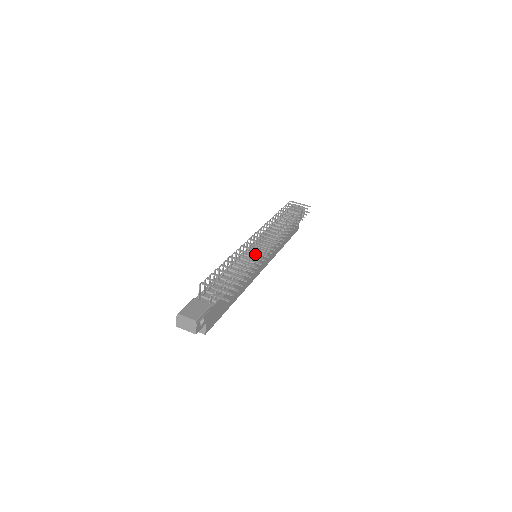
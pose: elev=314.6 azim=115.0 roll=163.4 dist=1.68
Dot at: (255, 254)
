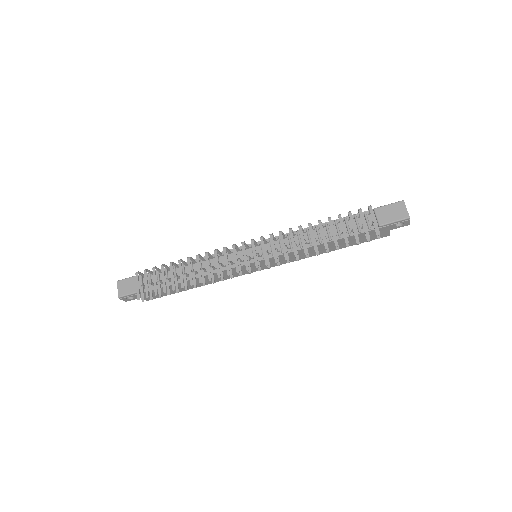
Dot at: (209, 271)
